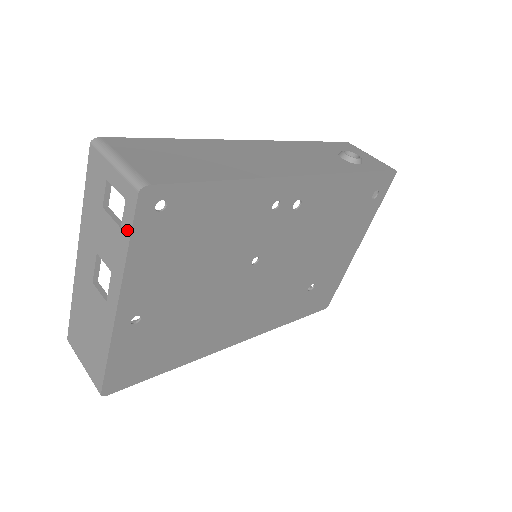
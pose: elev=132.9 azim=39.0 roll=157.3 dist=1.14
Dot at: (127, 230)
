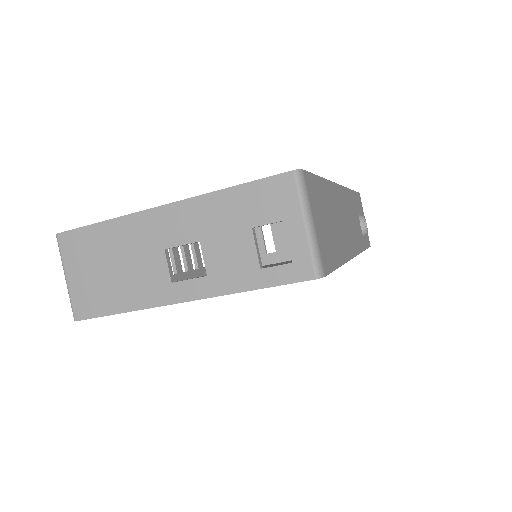
Dot at: (268, 280)
